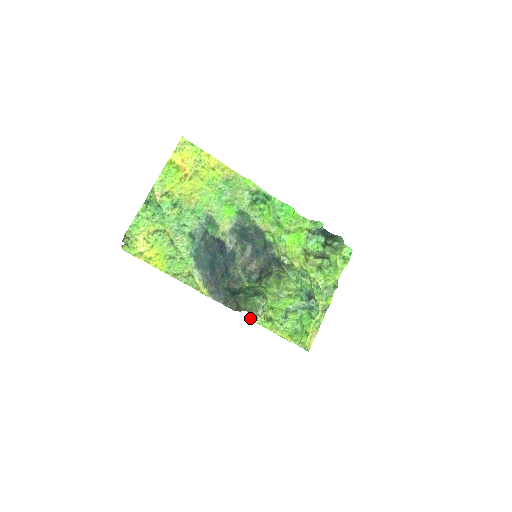
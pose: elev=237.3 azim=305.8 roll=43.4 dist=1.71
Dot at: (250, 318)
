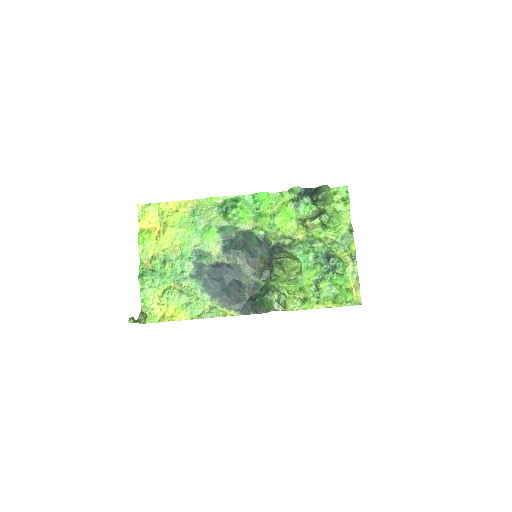
Dot at: (286, 310)
